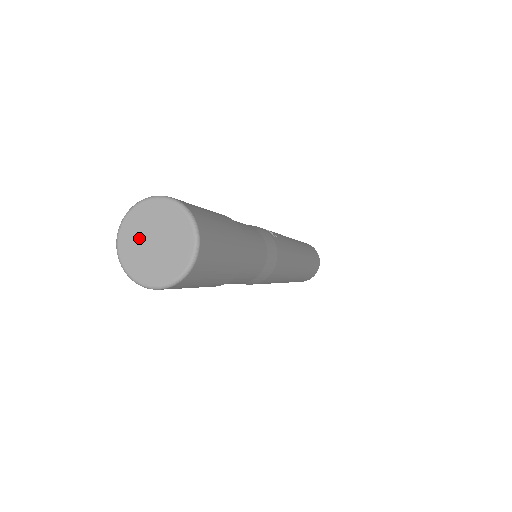
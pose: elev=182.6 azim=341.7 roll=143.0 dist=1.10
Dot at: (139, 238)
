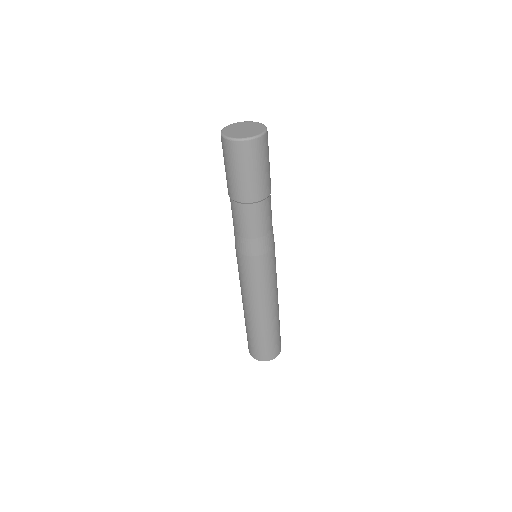
Dot at: (235, 131)
